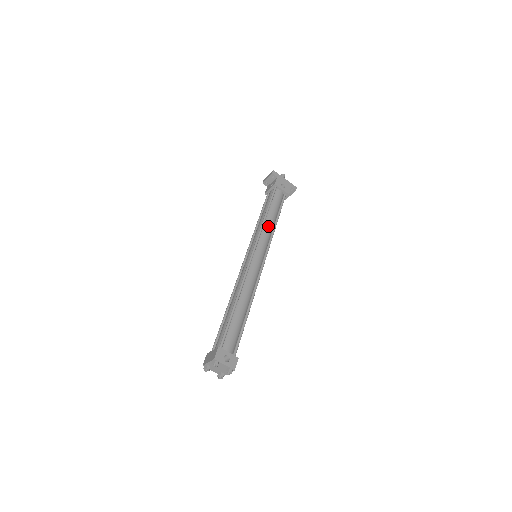
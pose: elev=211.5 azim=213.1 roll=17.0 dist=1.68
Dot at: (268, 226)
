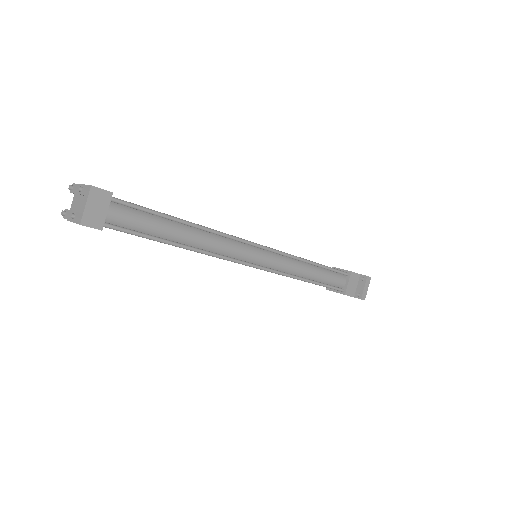
Dot at: occluded
